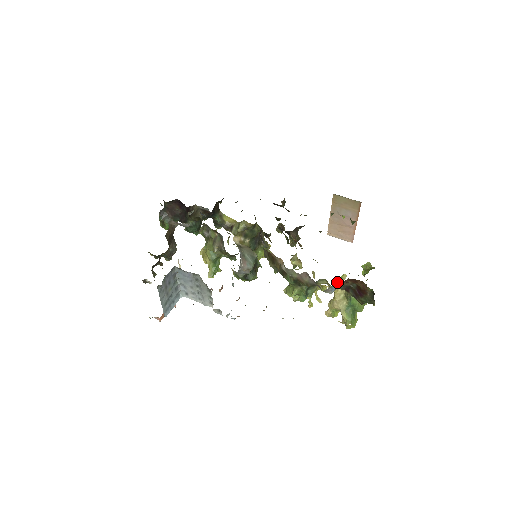
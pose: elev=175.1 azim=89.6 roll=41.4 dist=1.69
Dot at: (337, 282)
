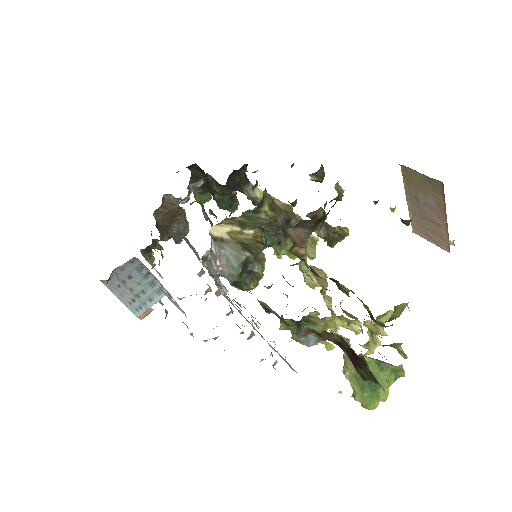
Dot at: (312, 331)
